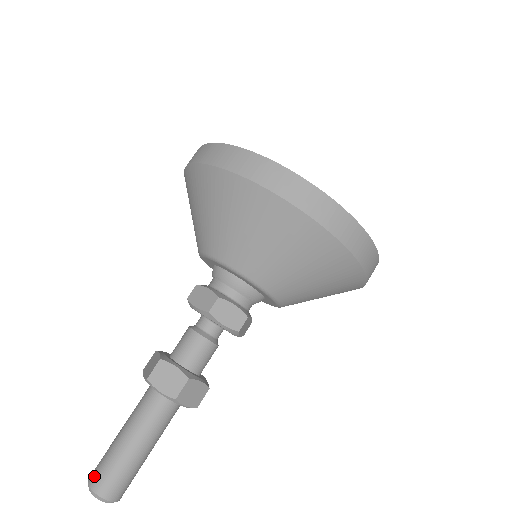
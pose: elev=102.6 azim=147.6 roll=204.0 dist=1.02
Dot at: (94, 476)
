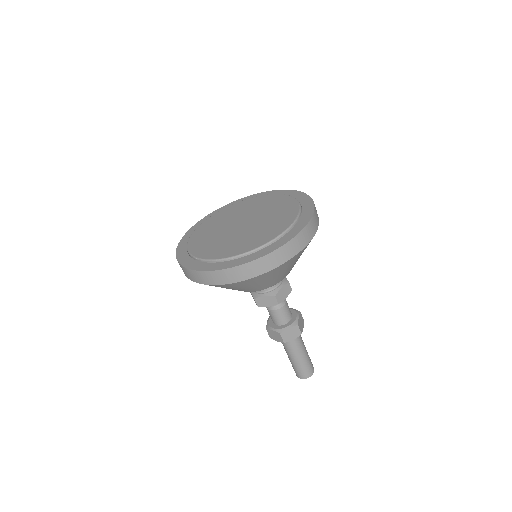
Dot at: (301, 376)
